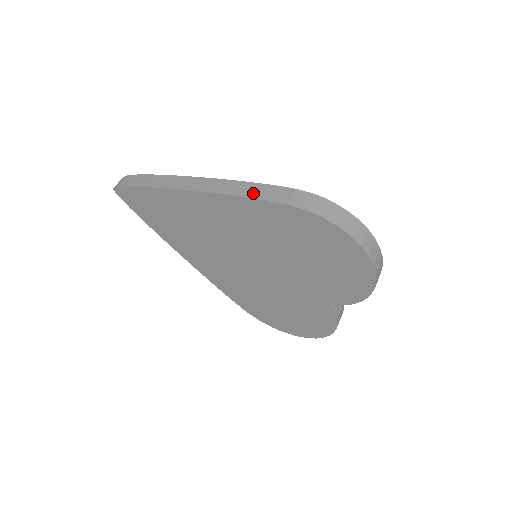
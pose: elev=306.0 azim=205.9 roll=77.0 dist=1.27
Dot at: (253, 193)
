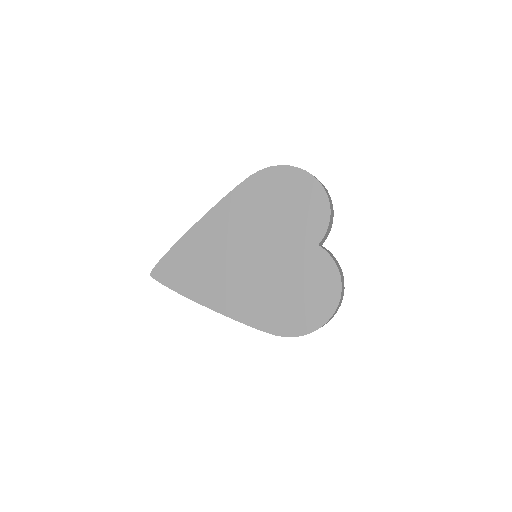
Dot at: (231, 193)
